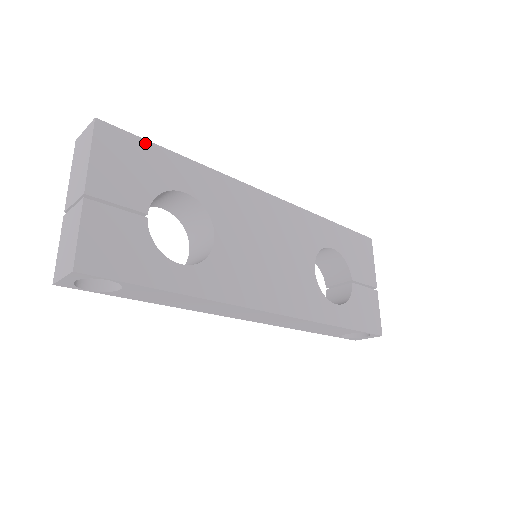
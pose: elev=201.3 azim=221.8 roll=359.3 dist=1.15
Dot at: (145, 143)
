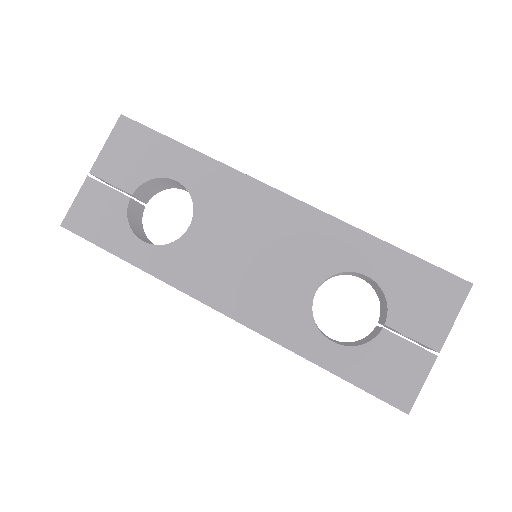
Dot at: (156, 135)
